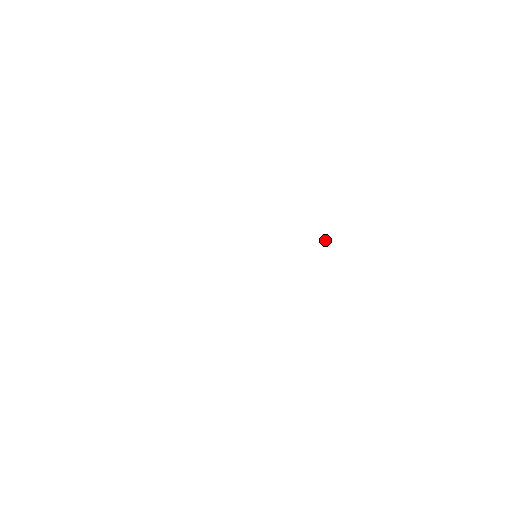
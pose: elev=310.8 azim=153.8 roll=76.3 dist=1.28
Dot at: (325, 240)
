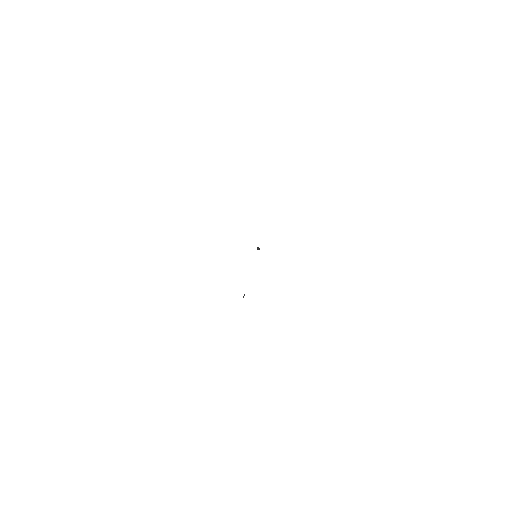
Dot at: (258, 248)
